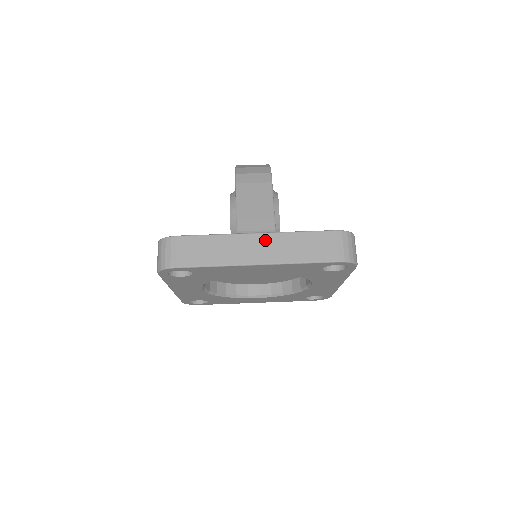
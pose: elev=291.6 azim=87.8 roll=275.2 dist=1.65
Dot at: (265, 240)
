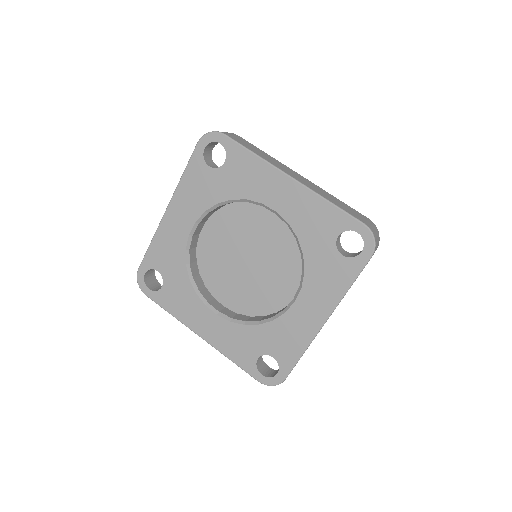
Dot at: (306, 180)
